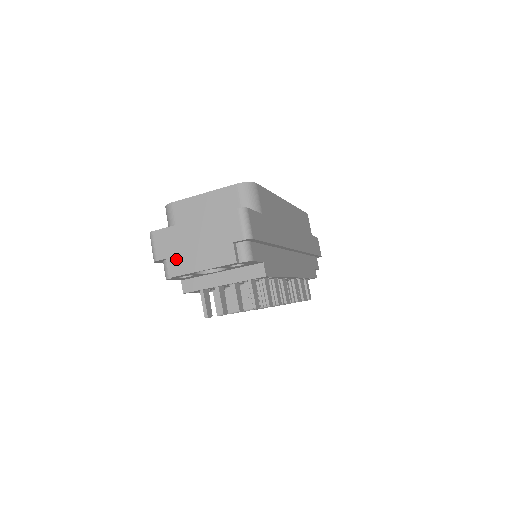
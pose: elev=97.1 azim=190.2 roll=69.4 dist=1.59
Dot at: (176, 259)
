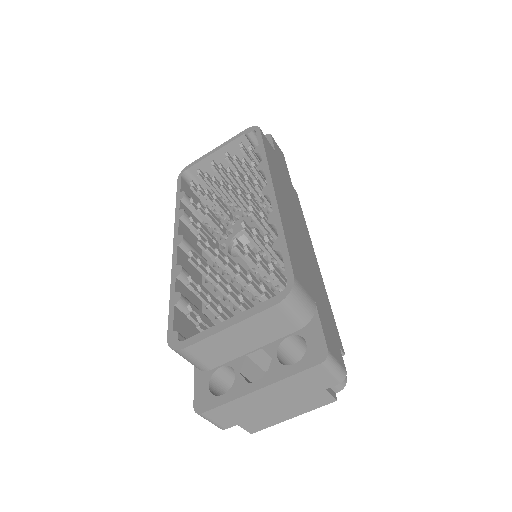
Dot at: (252, 421)
